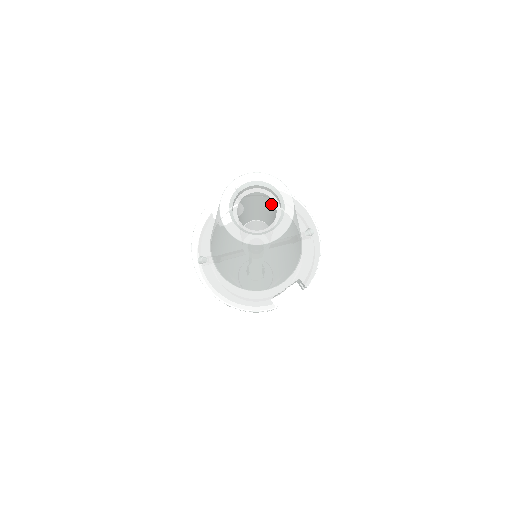
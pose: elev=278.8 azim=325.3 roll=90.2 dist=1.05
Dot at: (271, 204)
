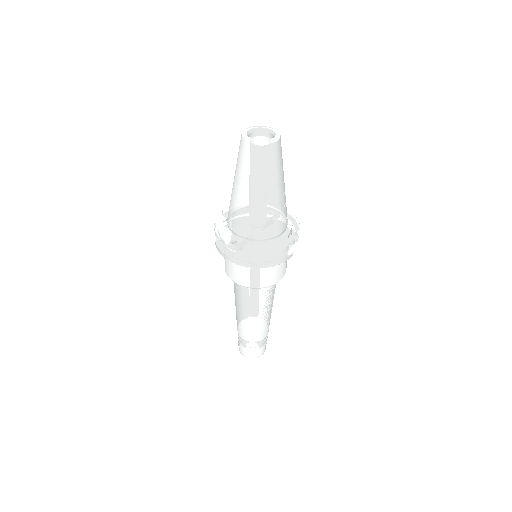
Dot at: occluded
